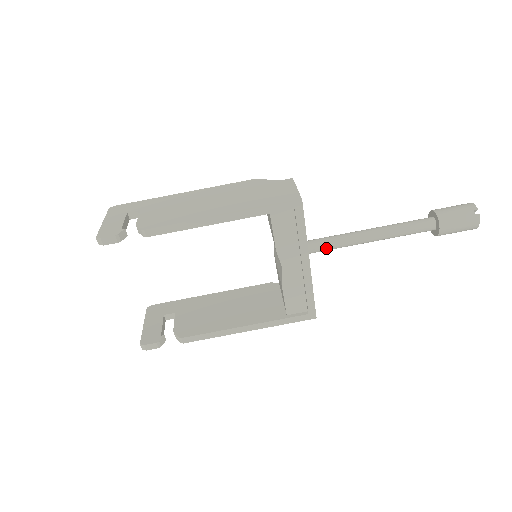
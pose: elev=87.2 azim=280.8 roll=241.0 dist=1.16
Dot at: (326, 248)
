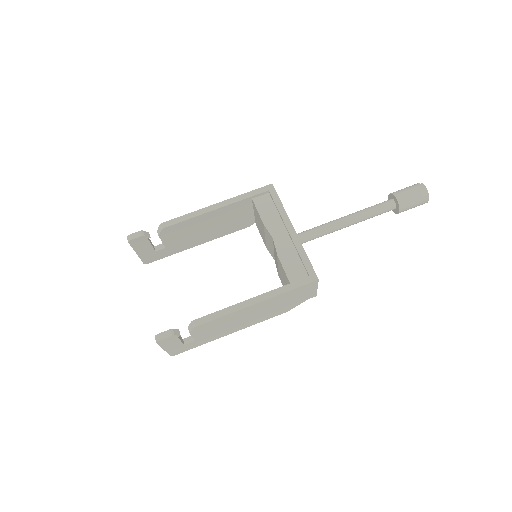
Dot at: (311, 233)
